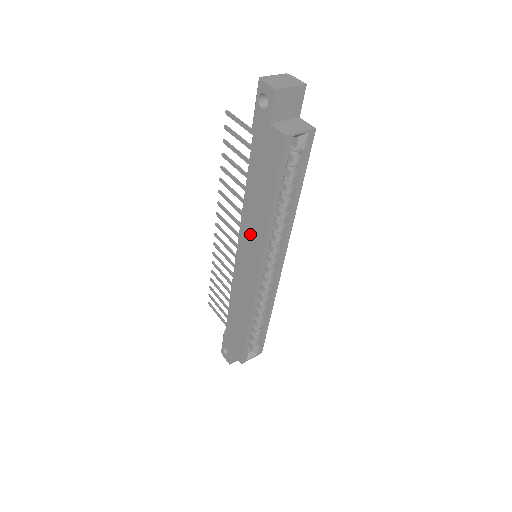
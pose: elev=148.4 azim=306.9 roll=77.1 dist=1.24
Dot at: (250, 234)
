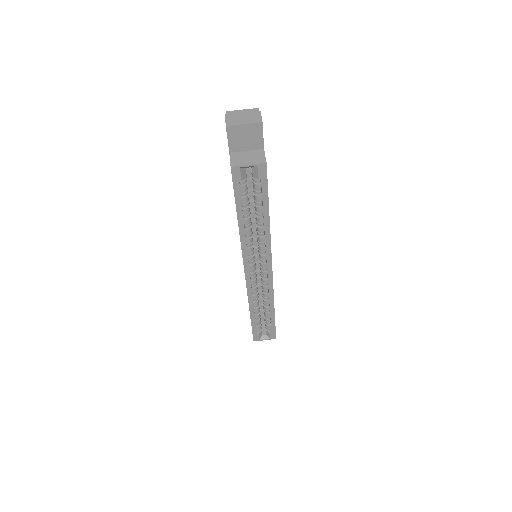
Dot at: occluded
